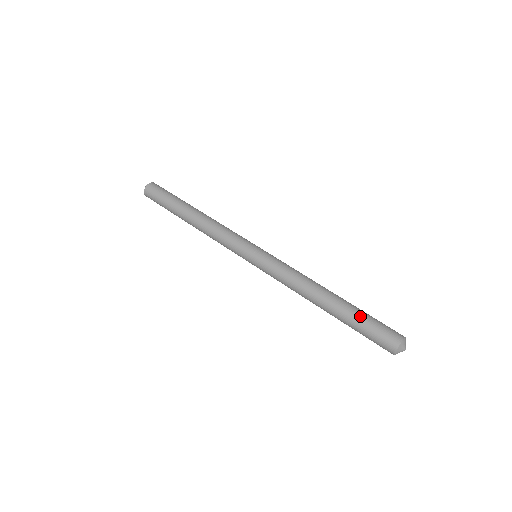
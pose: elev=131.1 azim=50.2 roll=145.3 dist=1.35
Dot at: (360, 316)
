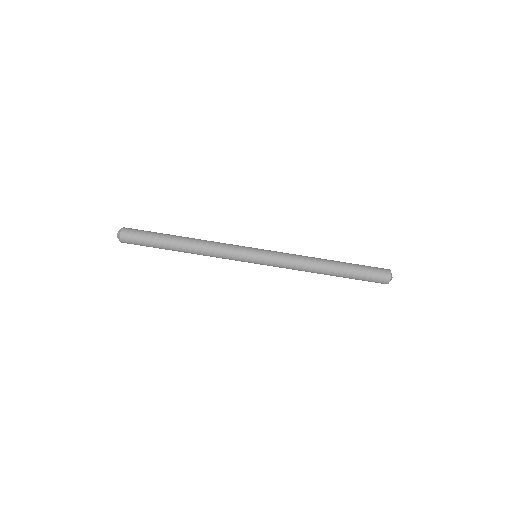
Dot at: (356, 276)
